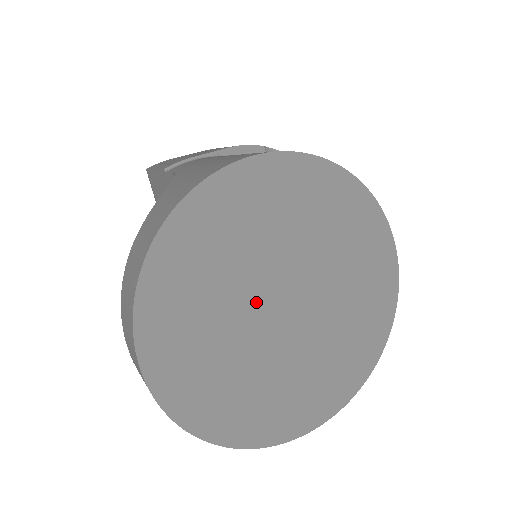
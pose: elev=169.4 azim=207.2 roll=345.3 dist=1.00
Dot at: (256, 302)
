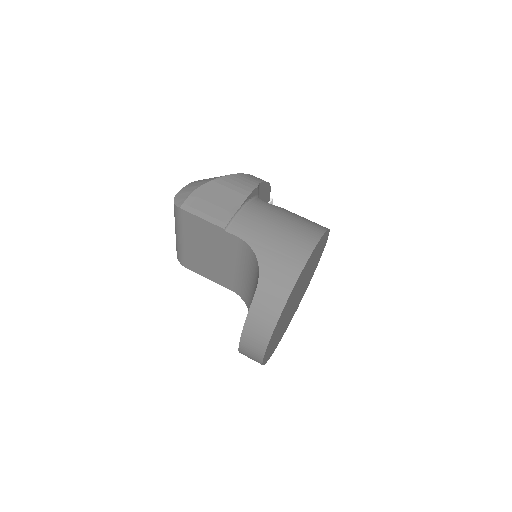
Dot at: (292, 304)
